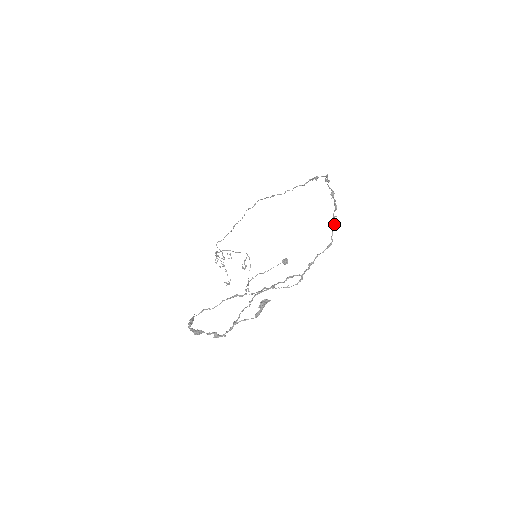
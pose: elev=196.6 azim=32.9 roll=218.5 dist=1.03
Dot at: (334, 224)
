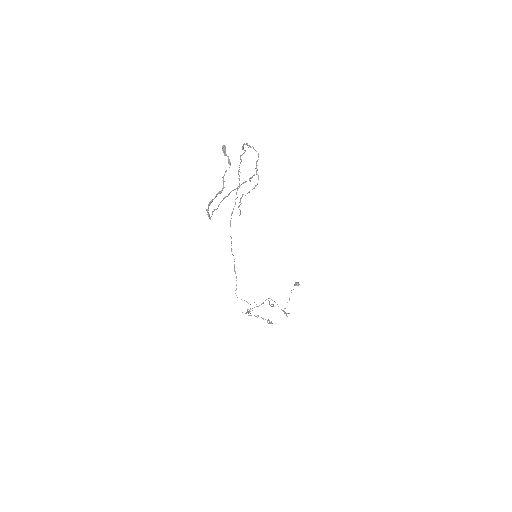
Dot at: occluded
